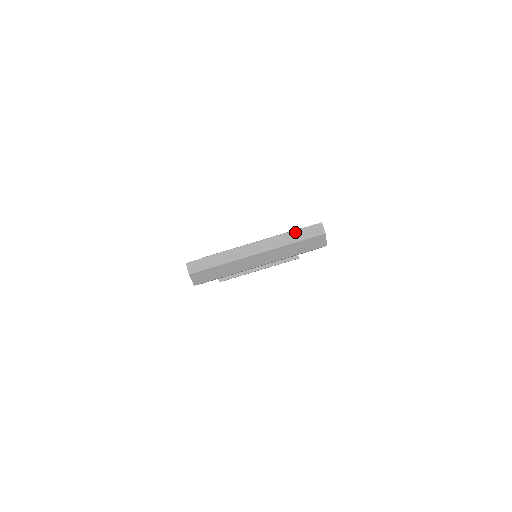
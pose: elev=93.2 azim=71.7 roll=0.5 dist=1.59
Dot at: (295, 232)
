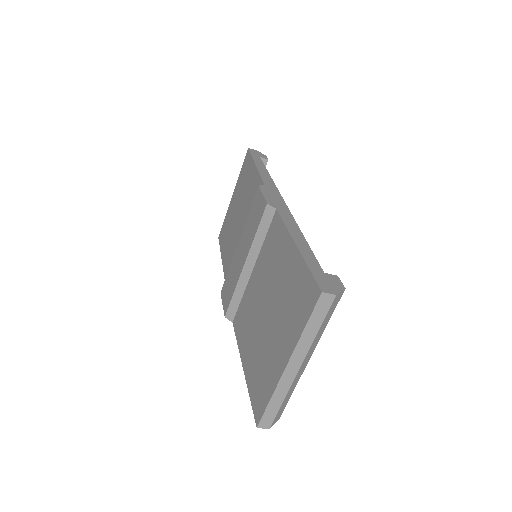
Dot at: (309, 324)
